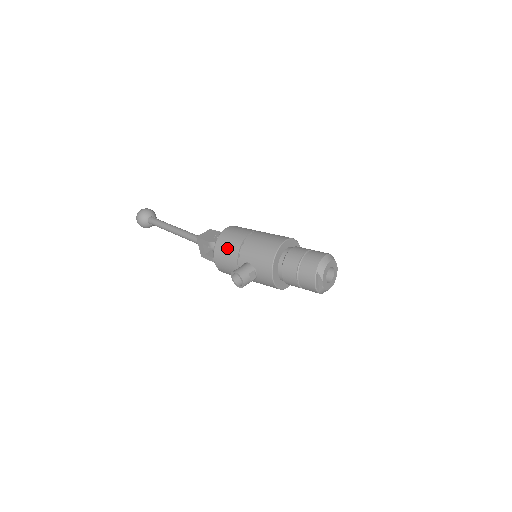
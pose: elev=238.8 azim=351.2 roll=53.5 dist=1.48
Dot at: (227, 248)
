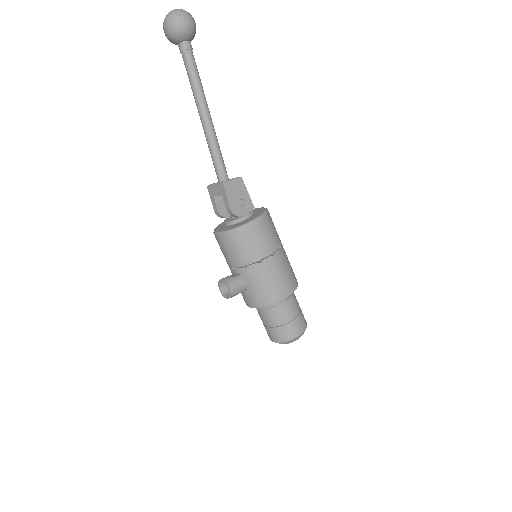
Dot at: (242, 249)
